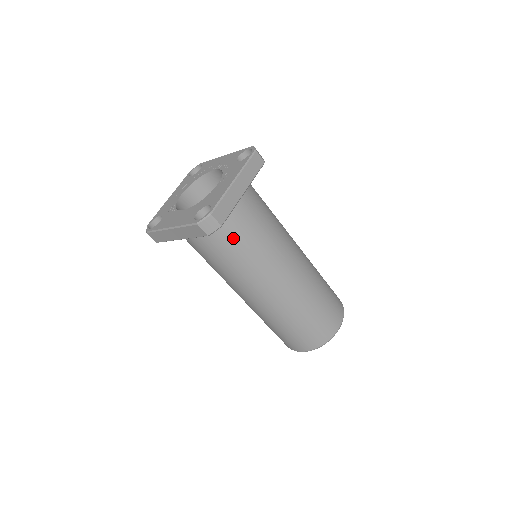
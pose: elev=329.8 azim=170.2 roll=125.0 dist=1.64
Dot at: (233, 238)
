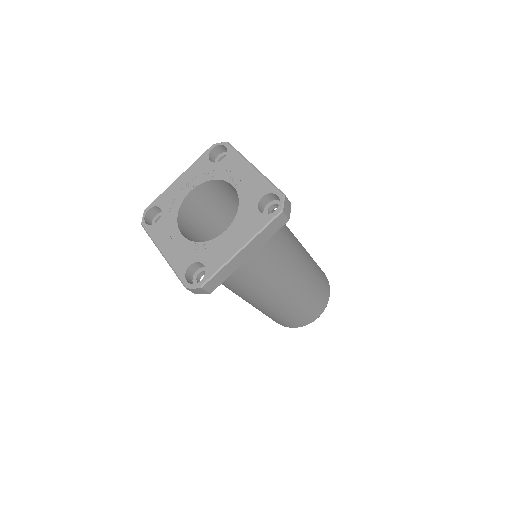
Dot at: occluded
